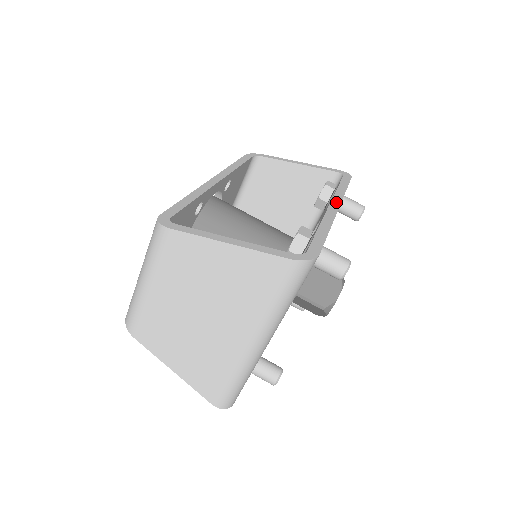
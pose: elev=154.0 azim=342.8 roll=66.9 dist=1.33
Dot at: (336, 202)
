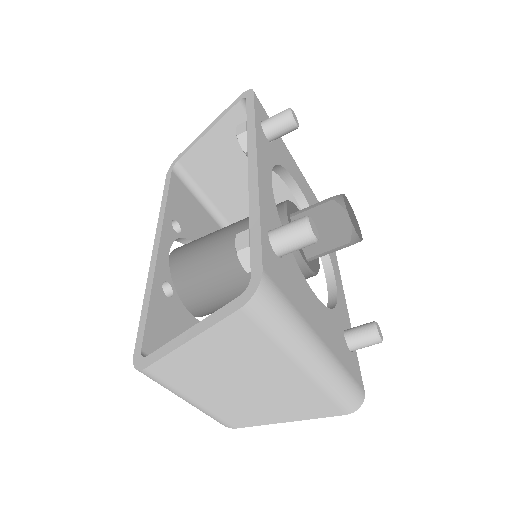
Dot at: (252, 155)
